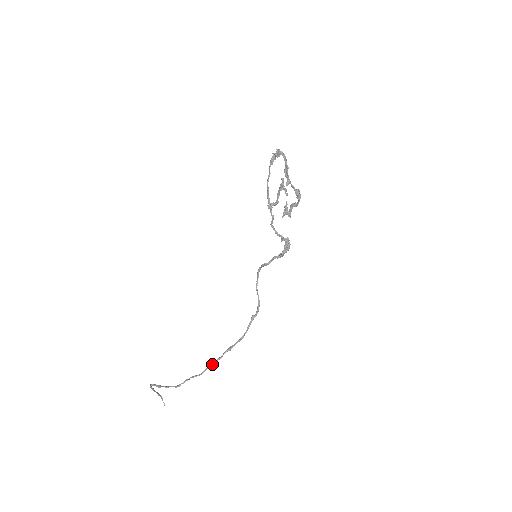
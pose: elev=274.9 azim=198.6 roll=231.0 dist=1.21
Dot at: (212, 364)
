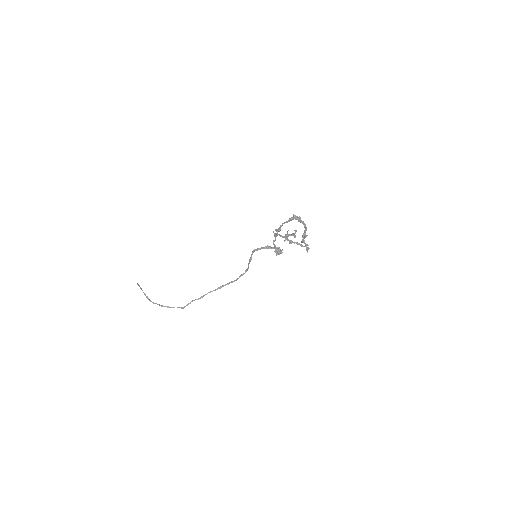
Dot at: occluded
